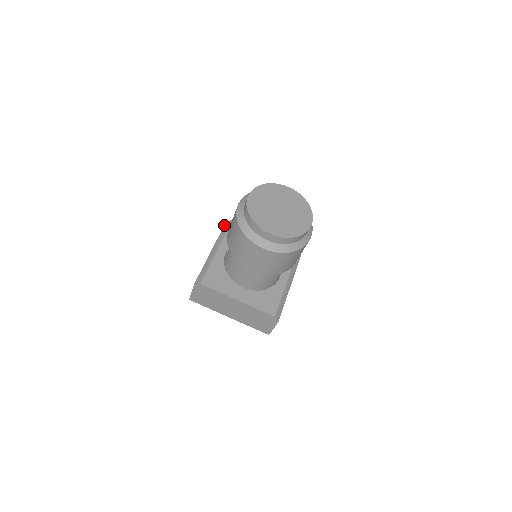
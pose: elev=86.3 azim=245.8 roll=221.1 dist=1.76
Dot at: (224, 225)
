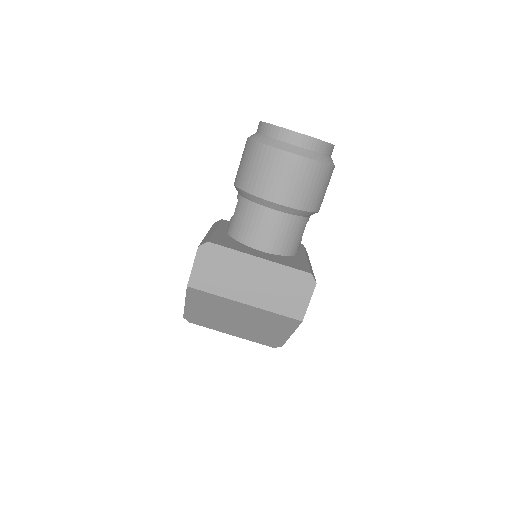
Dot at: (213, 224)
